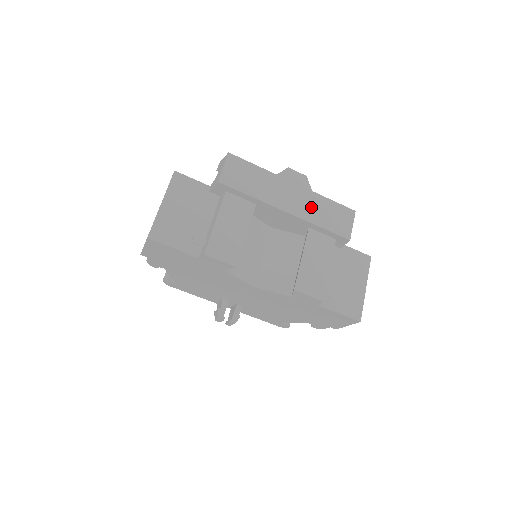
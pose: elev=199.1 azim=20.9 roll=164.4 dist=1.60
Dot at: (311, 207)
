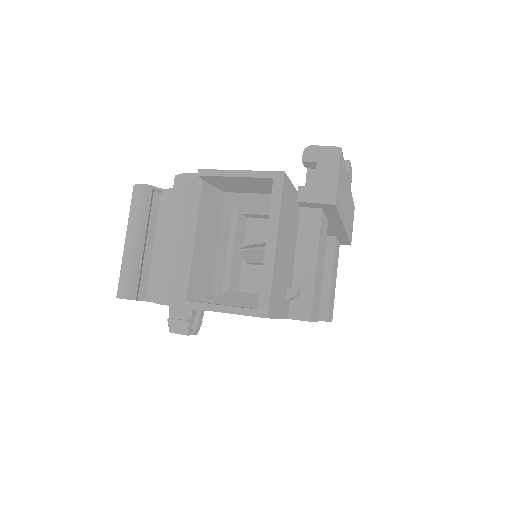
Dot at: (349, 214)
